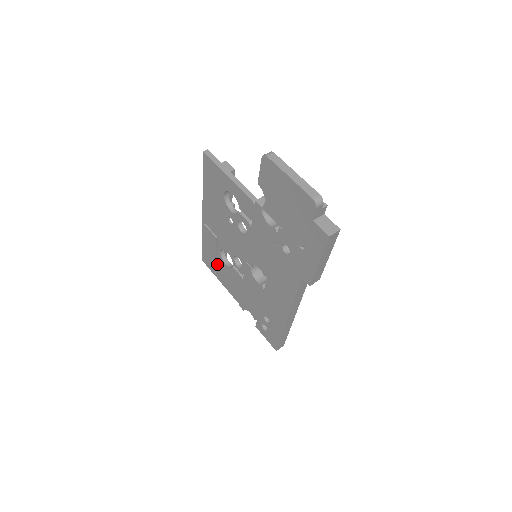
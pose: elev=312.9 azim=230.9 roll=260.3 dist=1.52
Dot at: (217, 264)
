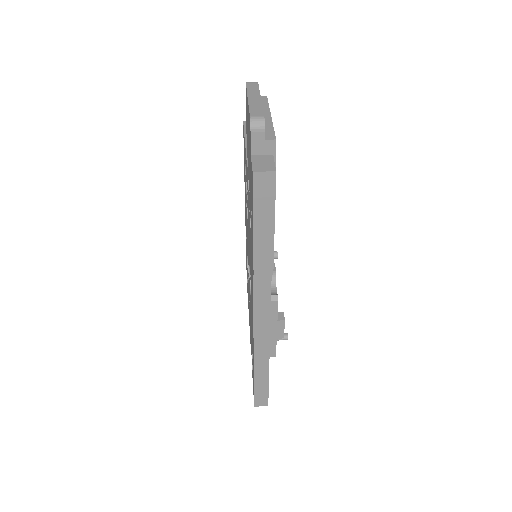
Dot at: occluded
